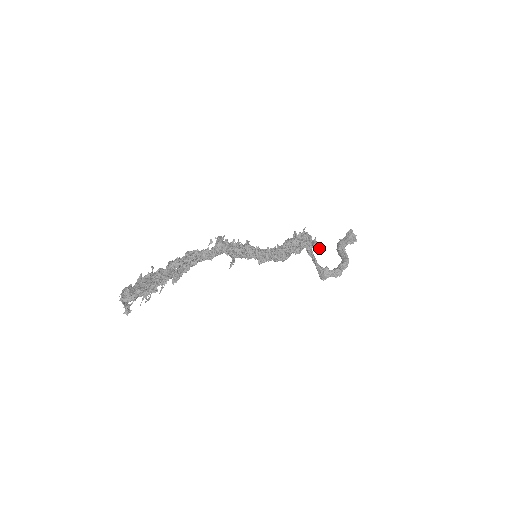
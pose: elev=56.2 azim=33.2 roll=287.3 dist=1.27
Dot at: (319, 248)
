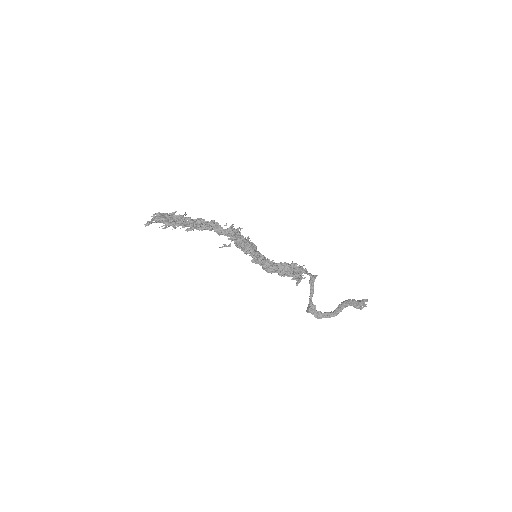
Dot at: (297, 284)
